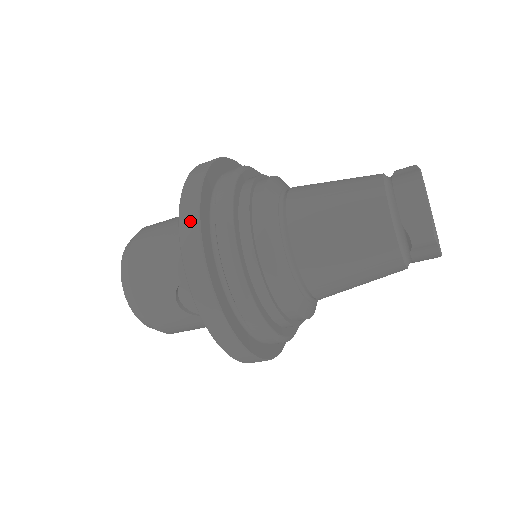
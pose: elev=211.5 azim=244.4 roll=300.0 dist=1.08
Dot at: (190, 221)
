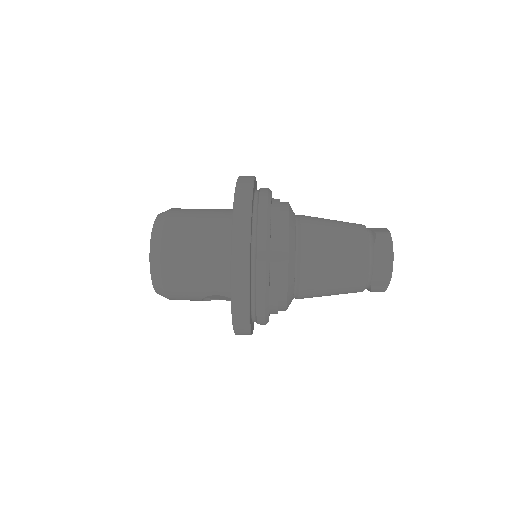
Dot at: (242, 298)
